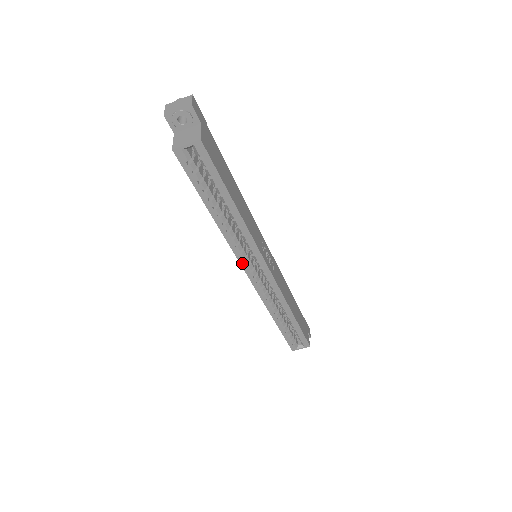
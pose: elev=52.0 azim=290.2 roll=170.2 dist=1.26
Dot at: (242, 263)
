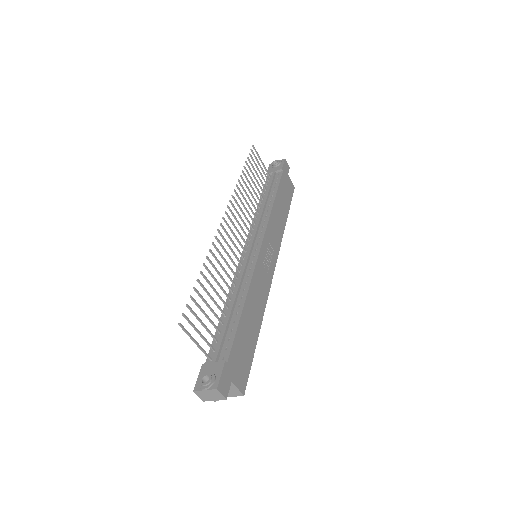
Dot at: occluded
